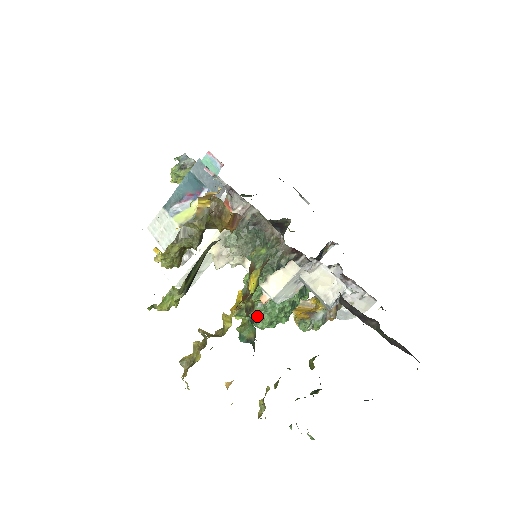
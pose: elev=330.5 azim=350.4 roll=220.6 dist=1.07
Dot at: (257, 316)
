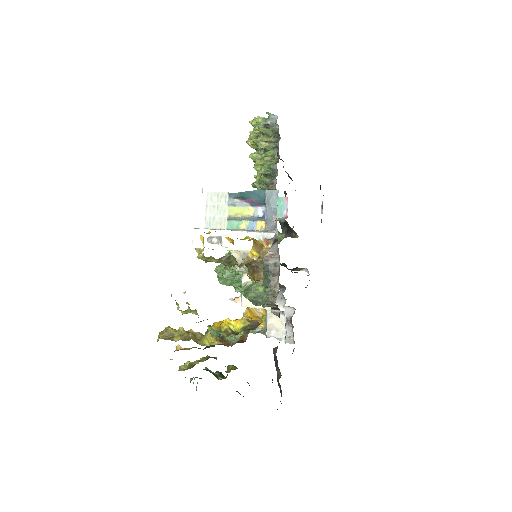
Dot at: (224, 277)
